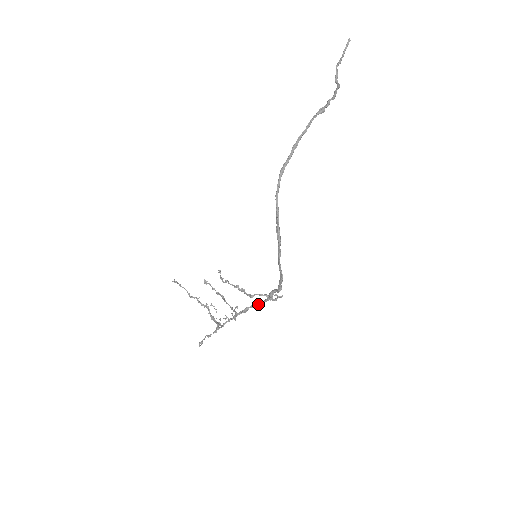
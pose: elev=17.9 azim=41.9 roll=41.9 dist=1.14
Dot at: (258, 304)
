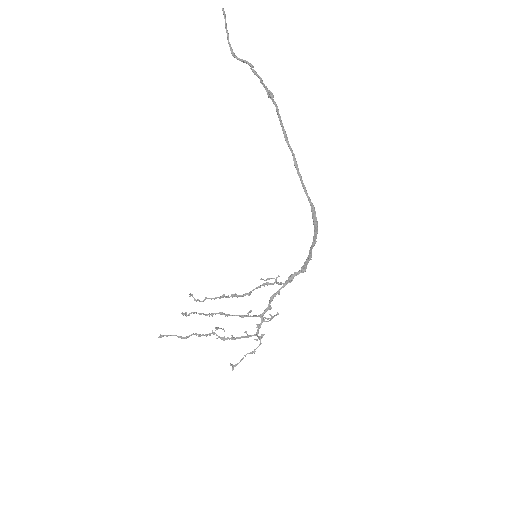
Dot at: occluded
